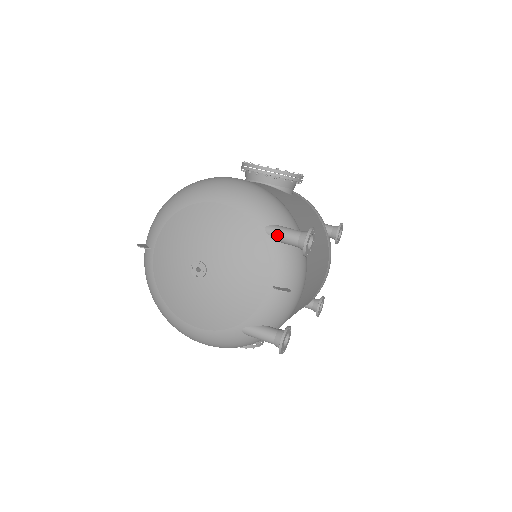
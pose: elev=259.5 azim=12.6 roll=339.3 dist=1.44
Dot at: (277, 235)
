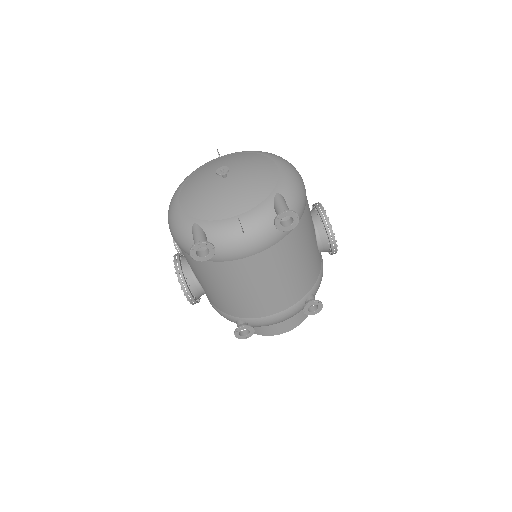
Dot at: (278, 200)
